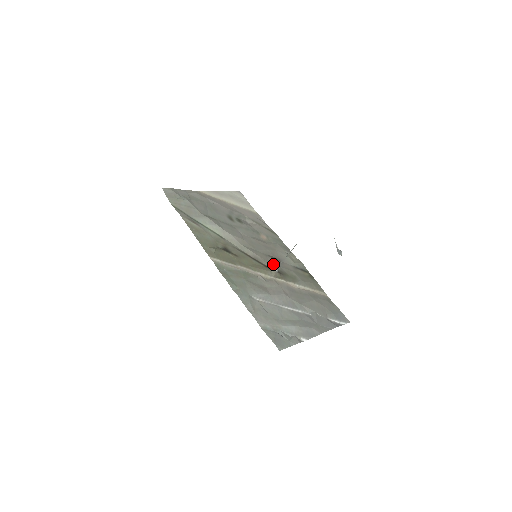
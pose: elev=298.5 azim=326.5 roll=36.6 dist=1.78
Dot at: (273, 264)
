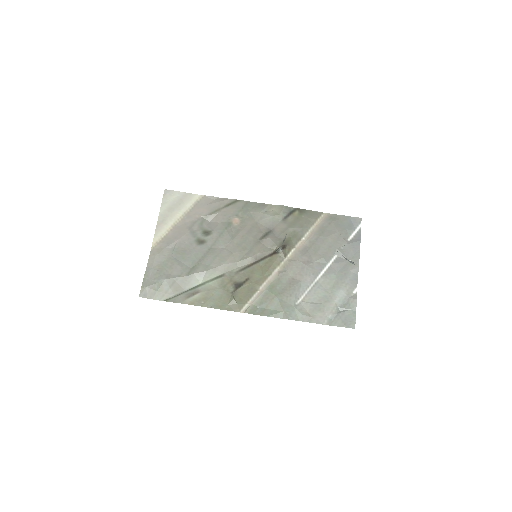
Dot at: (272, 245)
